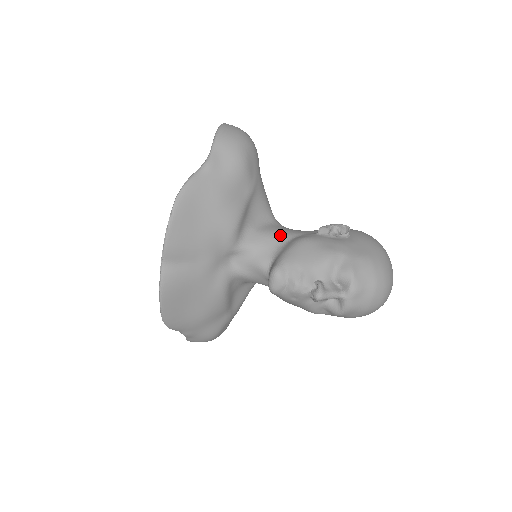
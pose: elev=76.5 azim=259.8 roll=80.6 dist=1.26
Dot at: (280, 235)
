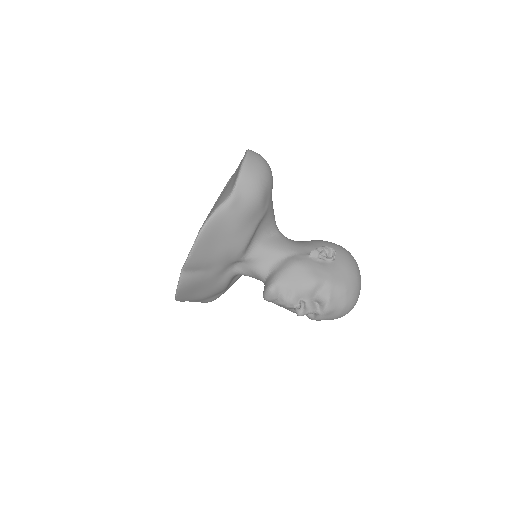
Dot at: (279, 251)
